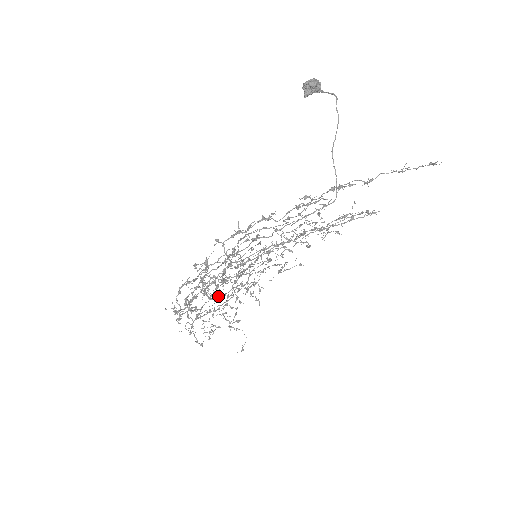
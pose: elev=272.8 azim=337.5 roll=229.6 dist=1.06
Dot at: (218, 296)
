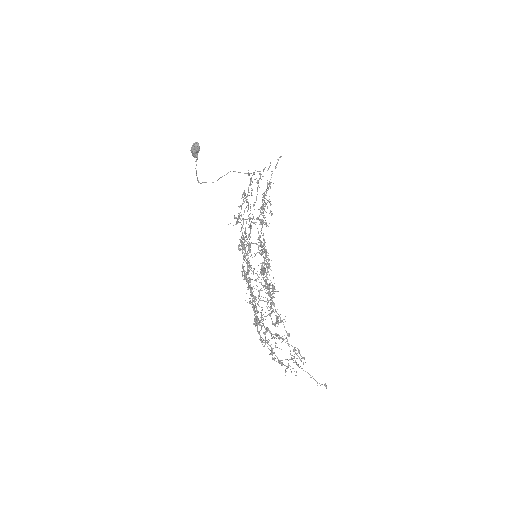
Dot at: (269, 289)
